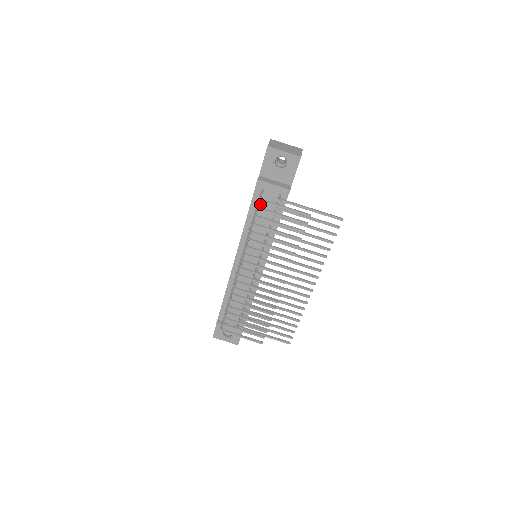
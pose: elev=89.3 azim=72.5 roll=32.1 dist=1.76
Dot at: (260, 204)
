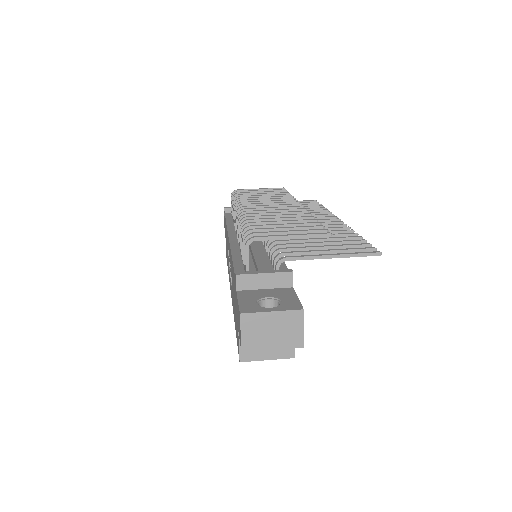
Dot at: occluded
